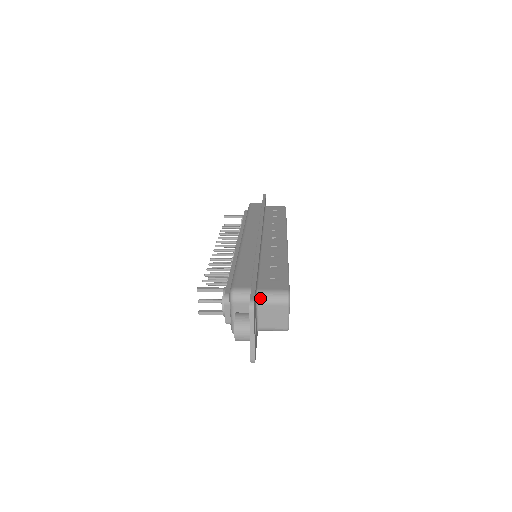
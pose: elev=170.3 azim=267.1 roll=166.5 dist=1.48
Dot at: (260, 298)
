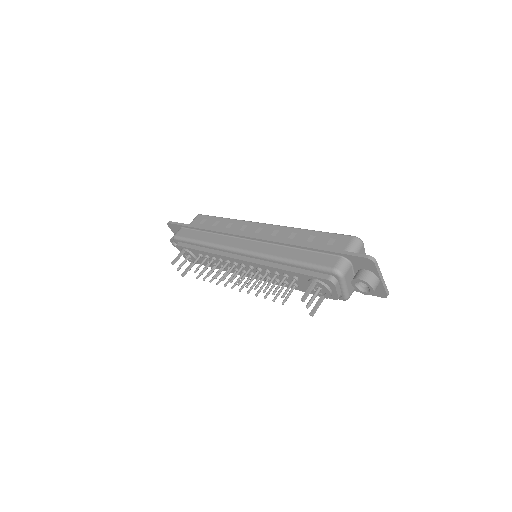
Dot at: occluded
